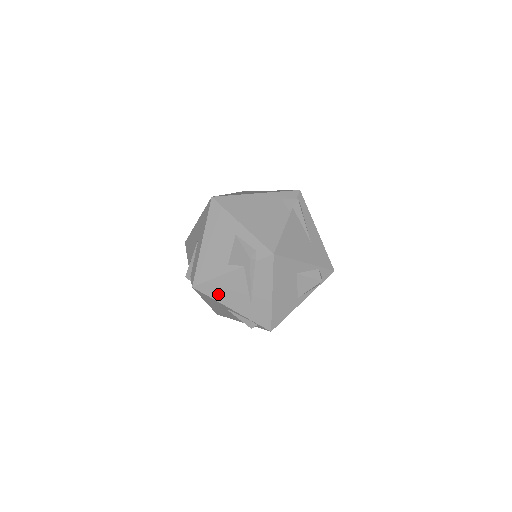
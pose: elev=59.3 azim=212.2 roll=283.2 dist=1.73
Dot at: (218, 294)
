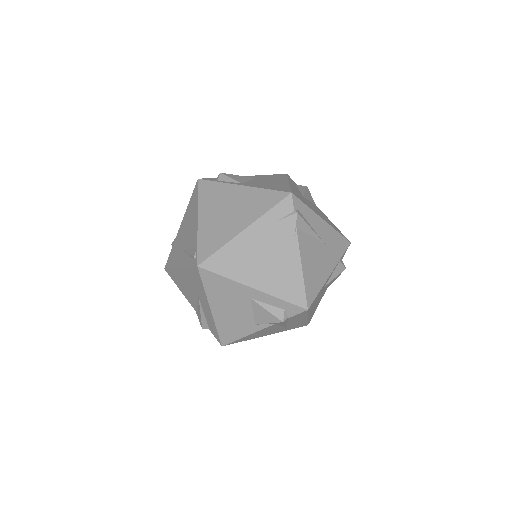
Dot at: (251, 338)
